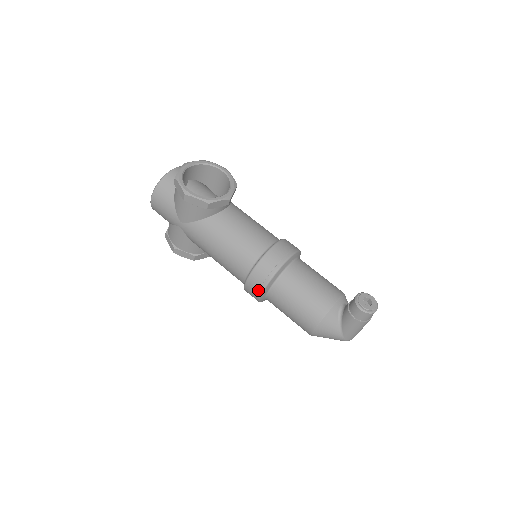
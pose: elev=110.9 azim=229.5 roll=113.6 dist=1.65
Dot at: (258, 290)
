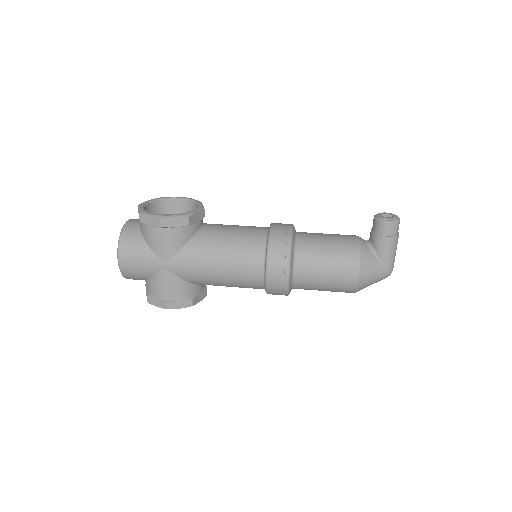
Dot at: (284, 272)
